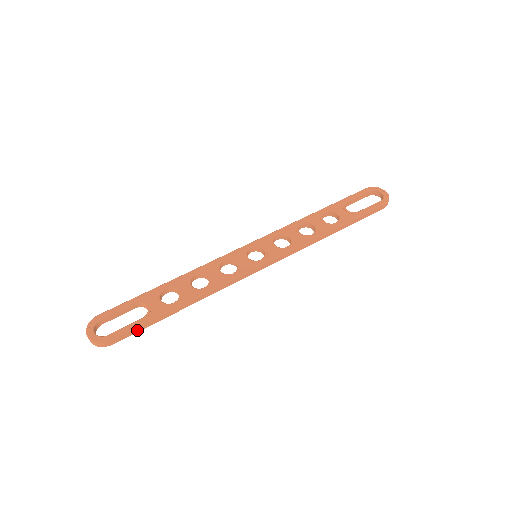
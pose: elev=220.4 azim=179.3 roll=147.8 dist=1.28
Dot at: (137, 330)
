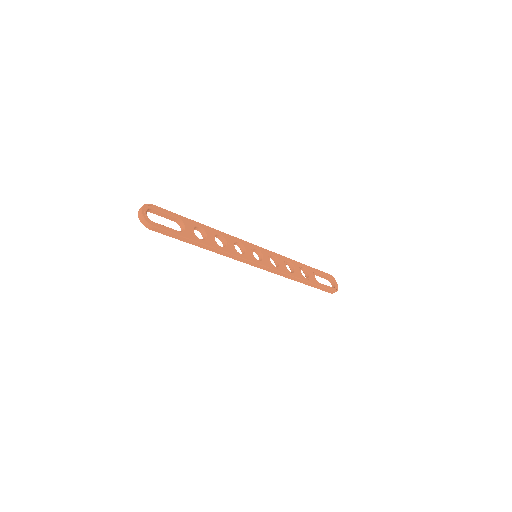
Dot at: (171, 235)
